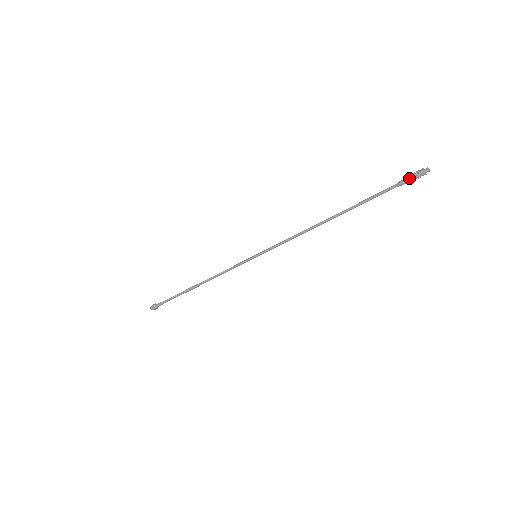
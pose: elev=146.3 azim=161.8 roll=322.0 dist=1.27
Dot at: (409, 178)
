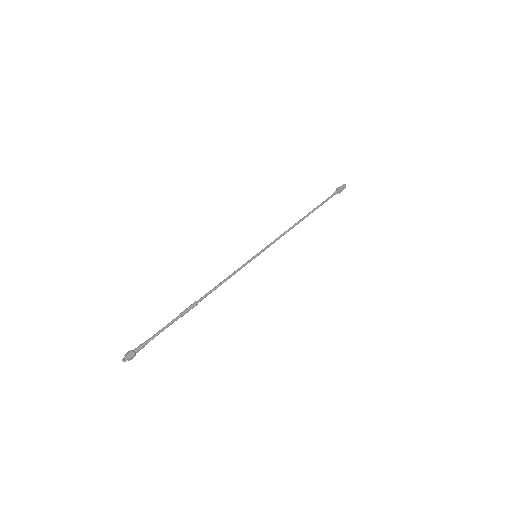
Dot at: (340, 188)
